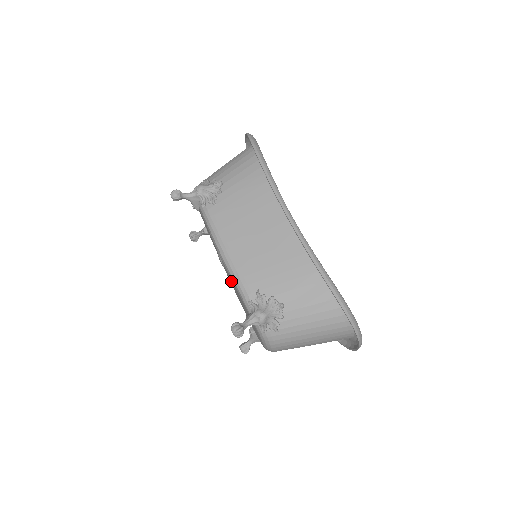
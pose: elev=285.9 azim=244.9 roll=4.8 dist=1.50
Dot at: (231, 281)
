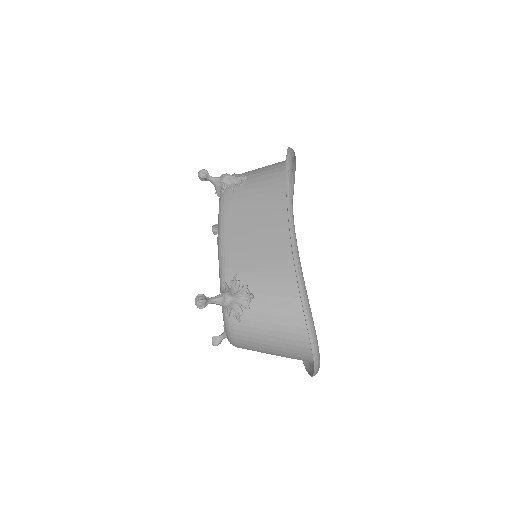
Dot at: occluded
